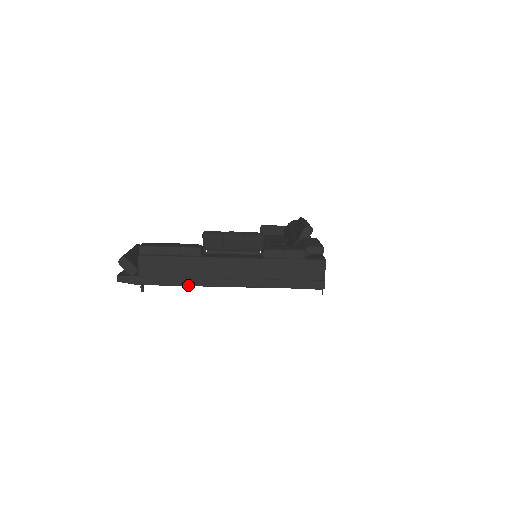
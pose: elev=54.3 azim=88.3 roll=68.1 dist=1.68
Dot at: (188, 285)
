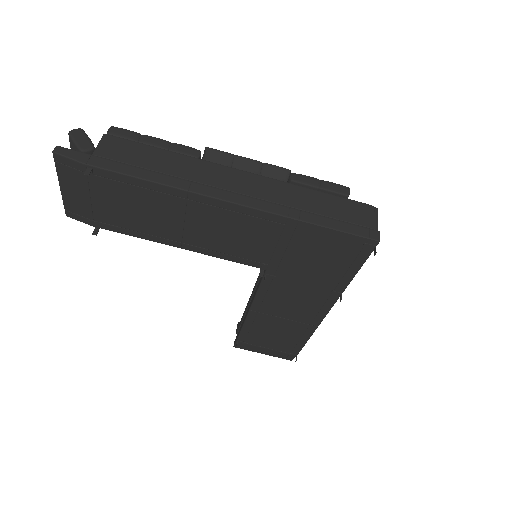
Dot at: (167, 184)
